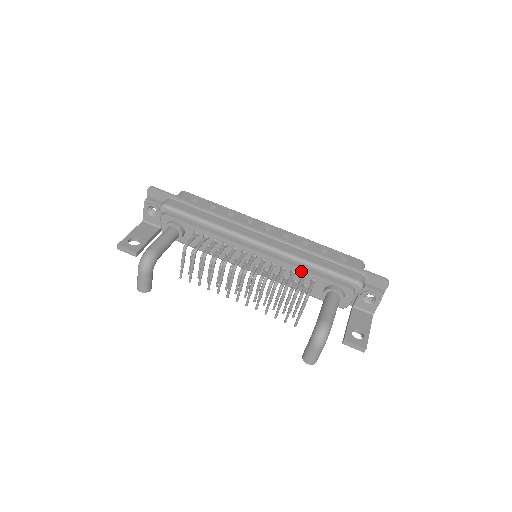
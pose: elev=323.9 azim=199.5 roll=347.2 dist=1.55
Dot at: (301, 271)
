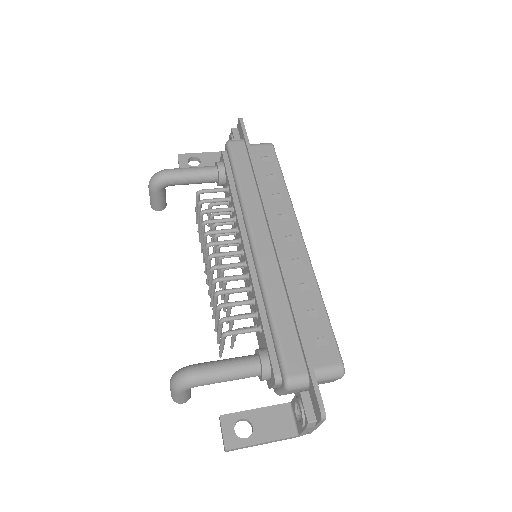
Dot at: (257, 306)
